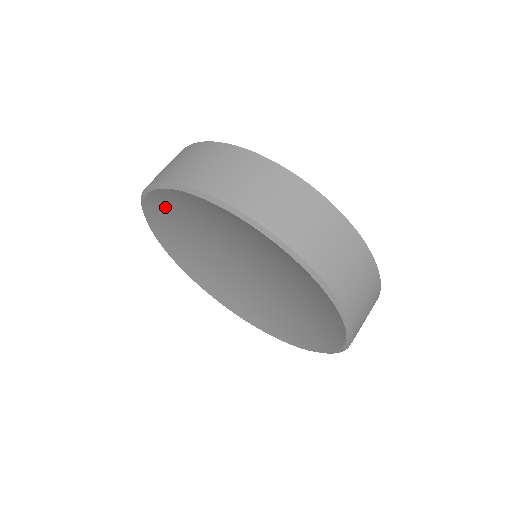
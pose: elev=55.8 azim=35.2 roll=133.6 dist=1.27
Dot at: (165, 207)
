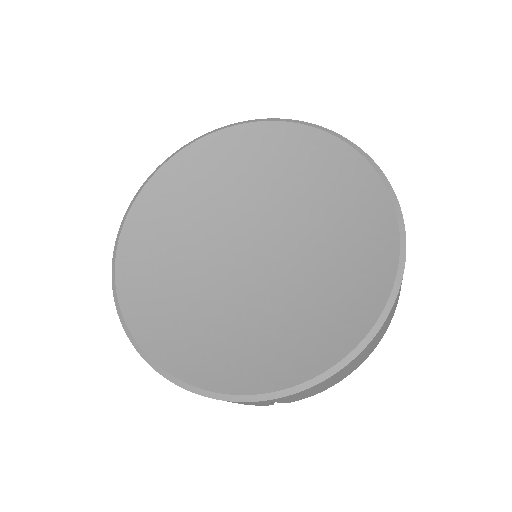
Dot at: (207, 159)
